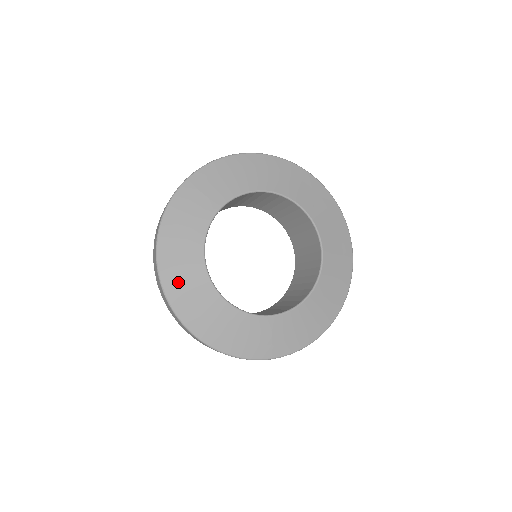
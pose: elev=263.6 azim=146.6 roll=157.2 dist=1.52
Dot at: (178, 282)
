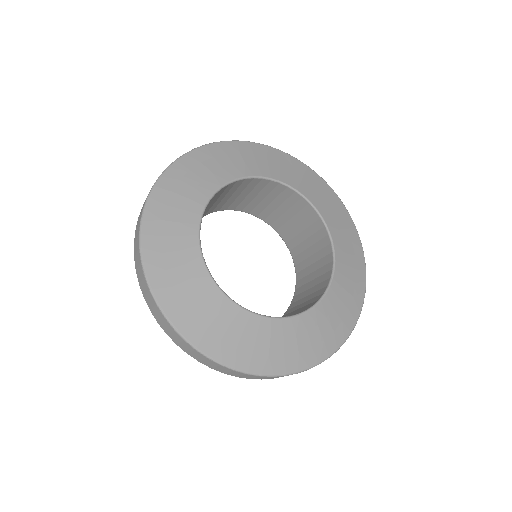
Dot at: (223, 341)
